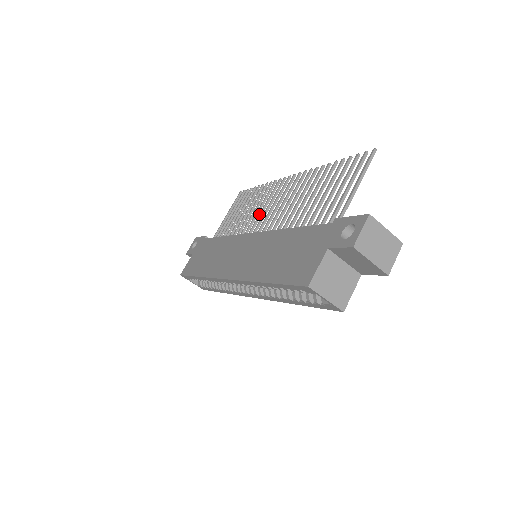
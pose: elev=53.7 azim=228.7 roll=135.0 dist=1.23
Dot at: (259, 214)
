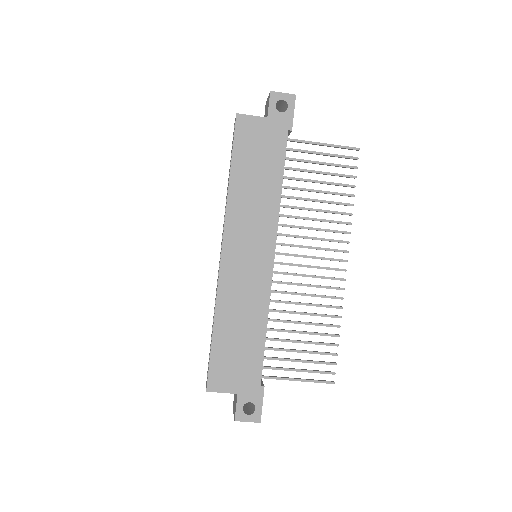
Dot at: (305, 237)
